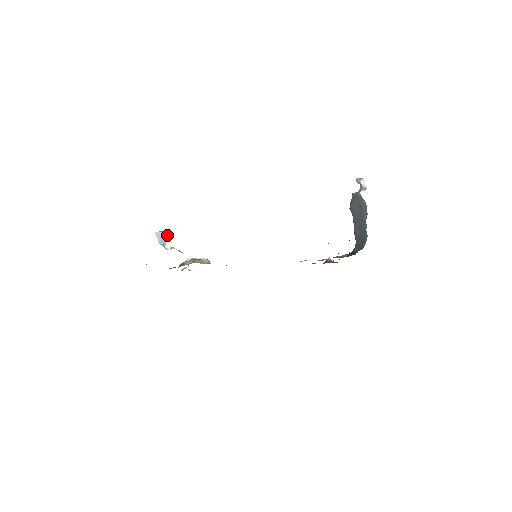
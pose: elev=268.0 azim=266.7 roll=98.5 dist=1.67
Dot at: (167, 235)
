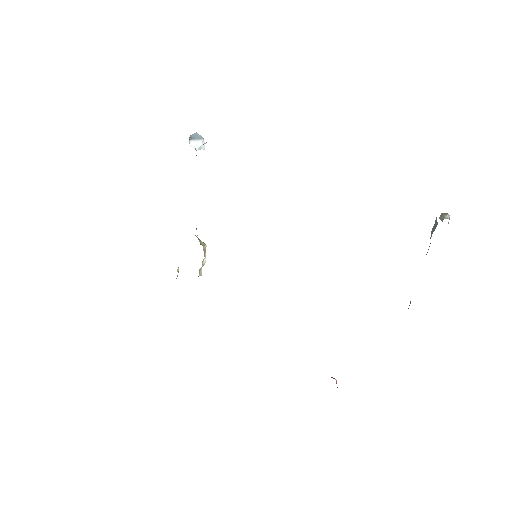
Dot at: (203, 146)
